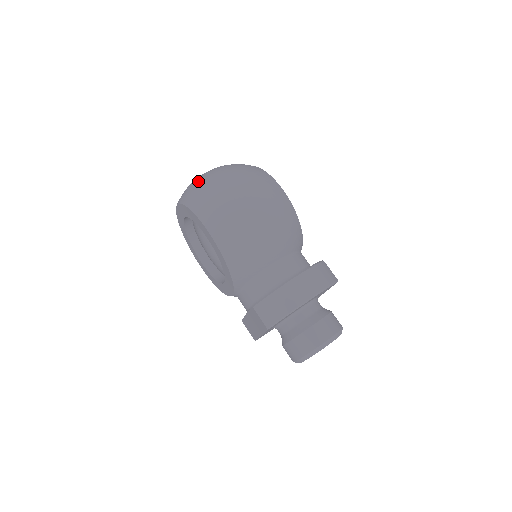
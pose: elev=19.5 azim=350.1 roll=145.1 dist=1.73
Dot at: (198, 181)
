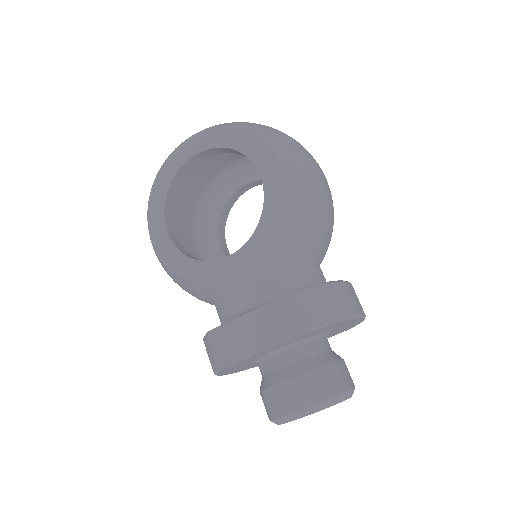
Dot at: occluded
